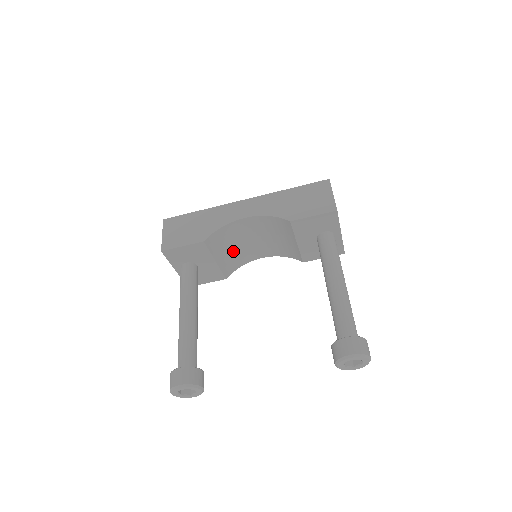
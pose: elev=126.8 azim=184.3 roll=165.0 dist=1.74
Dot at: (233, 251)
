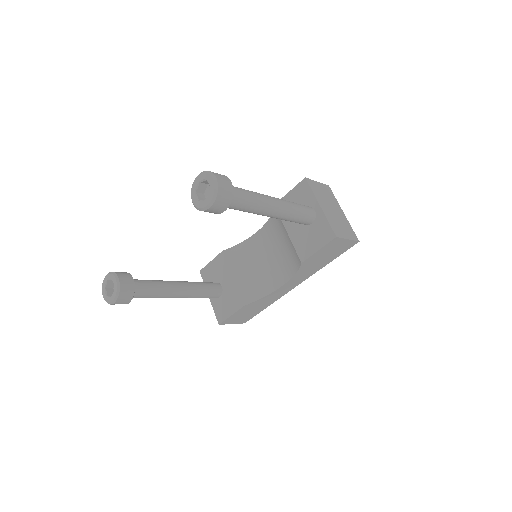
Dot at: (253, 274)
